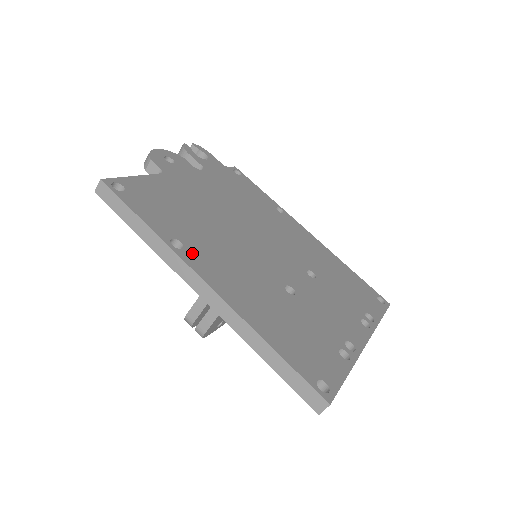
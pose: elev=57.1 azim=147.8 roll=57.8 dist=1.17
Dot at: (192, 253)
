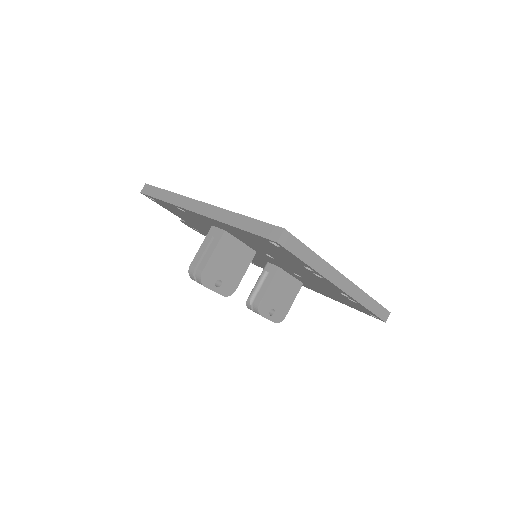
Dot at: occluded
